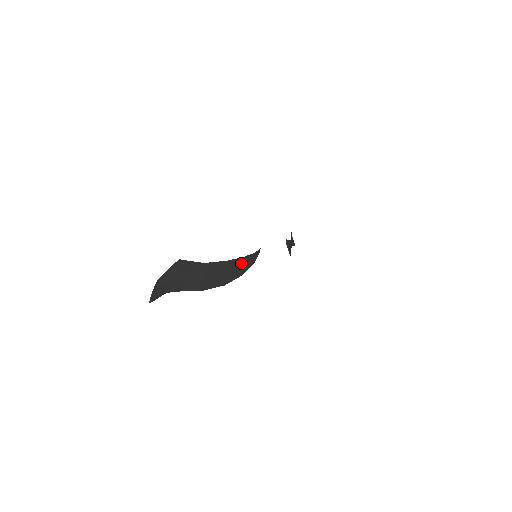
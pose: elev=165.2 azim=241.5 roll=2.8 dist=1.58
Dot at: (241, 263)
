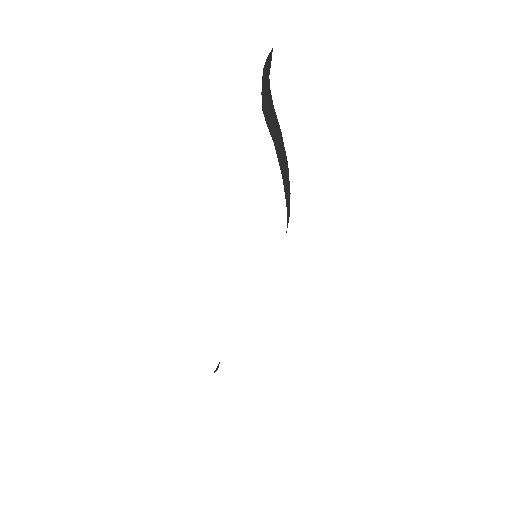
Dot at: occluded
